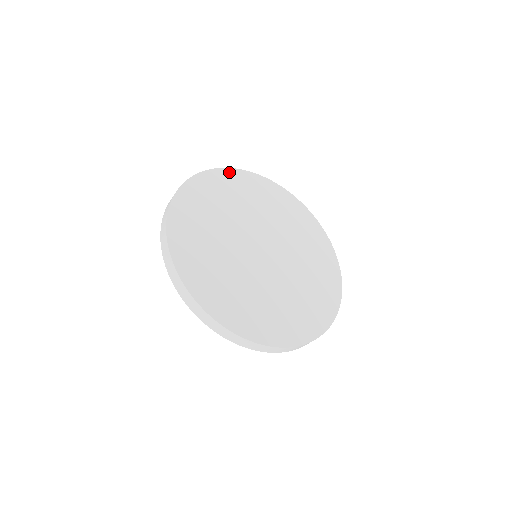
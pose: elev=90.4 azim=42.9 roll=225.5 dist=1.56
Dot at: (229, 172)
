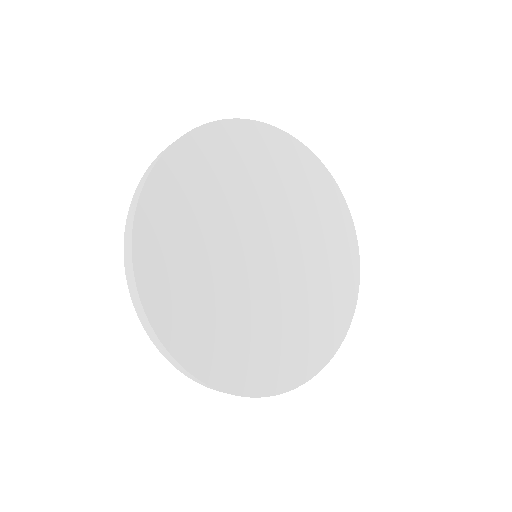
Dot at: (236, 126)
